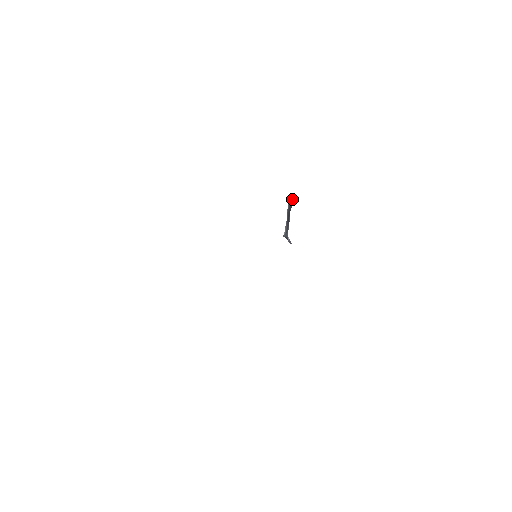
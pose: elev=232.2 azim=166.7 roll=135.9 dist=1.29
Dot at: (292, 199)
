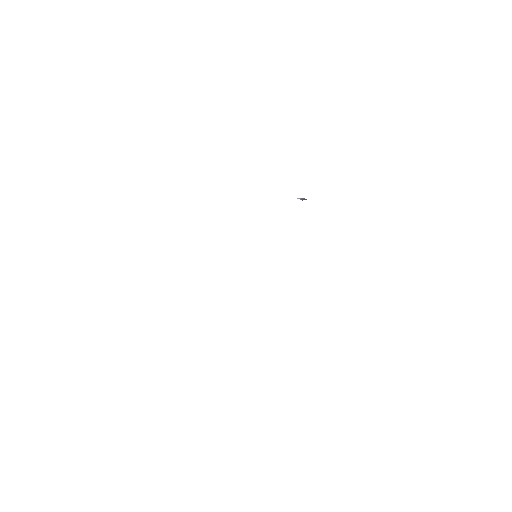
Dot at: occluded
